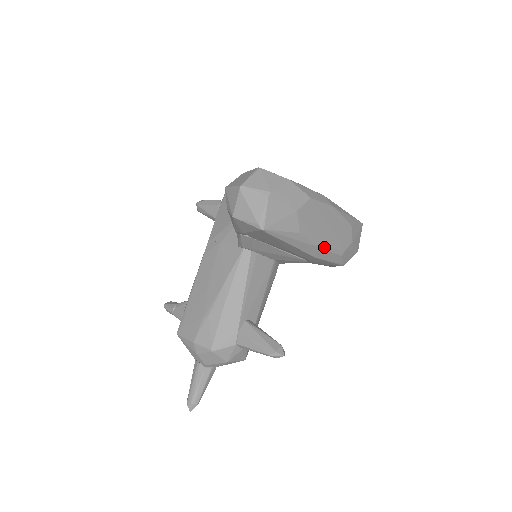
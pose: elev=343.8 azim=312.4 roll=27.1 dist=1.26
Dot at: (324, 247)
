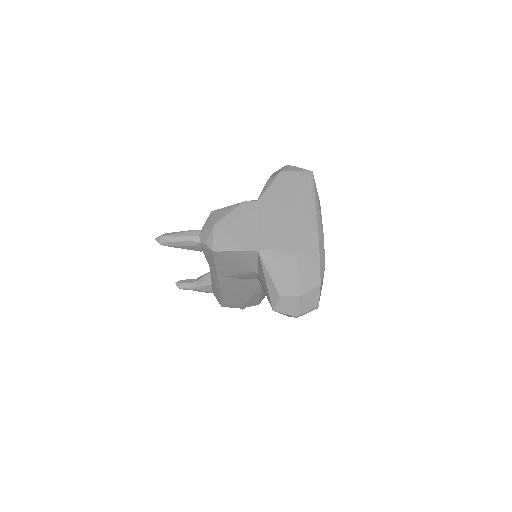
Dot at: occluded
